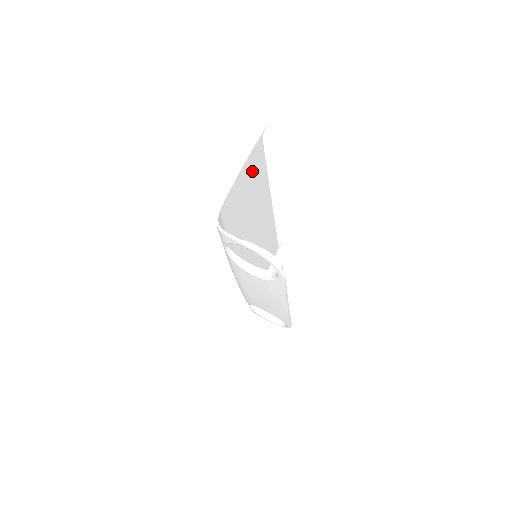
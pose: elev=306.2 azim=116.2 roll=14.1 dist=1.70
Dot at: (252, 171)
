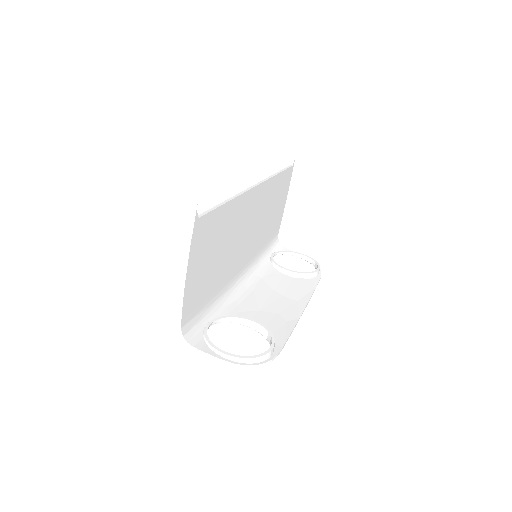
Dot at: (204, 245)
